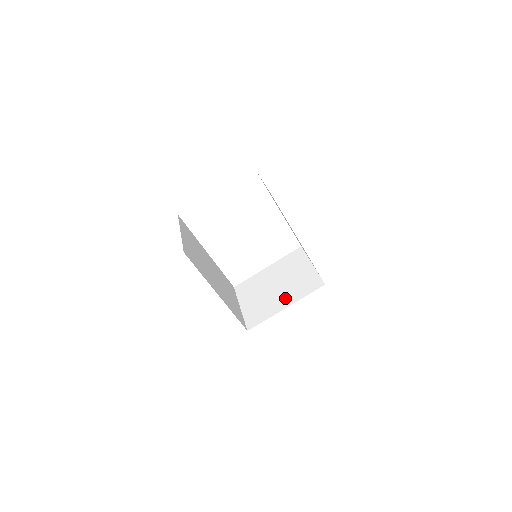
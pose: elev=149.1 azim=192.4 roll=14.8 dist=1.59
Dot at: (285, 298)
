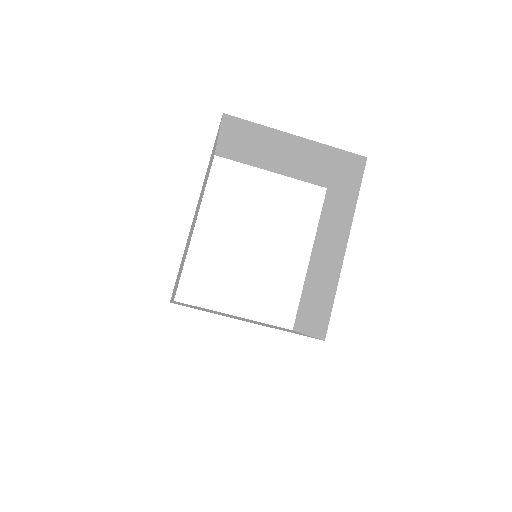
Dot at: occluded
